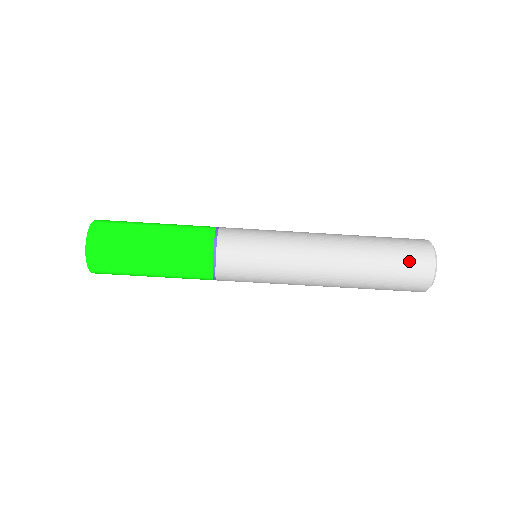
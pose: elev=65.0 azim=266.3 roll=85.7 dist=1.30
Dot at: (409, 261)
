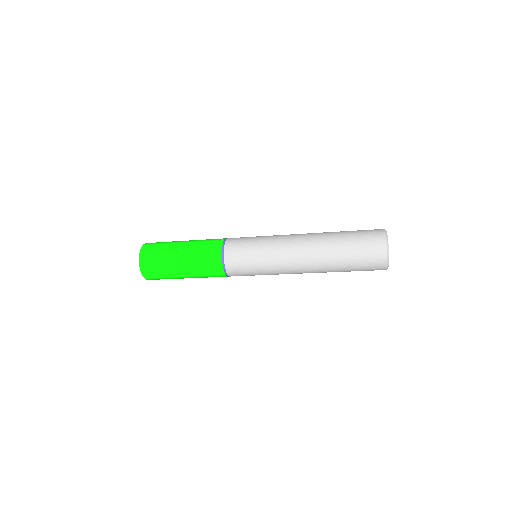
Dot at: occluded
